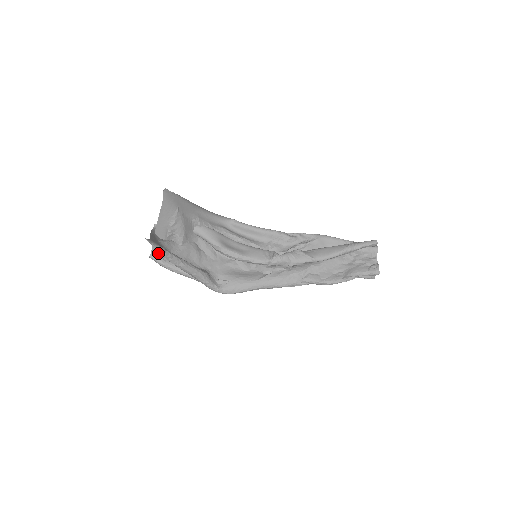
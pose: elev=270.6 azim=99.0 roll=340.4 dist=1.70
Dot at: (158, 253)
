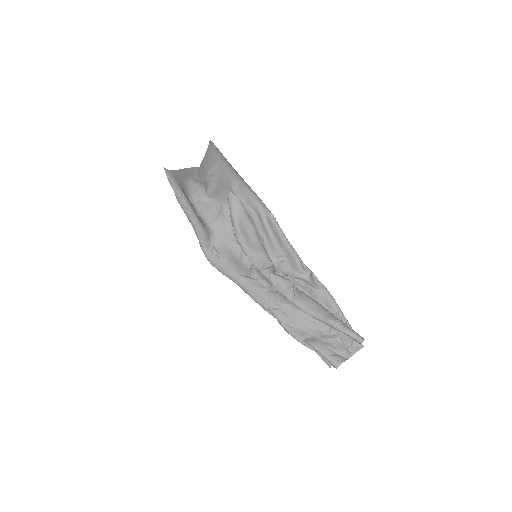
Dot at: occluded
